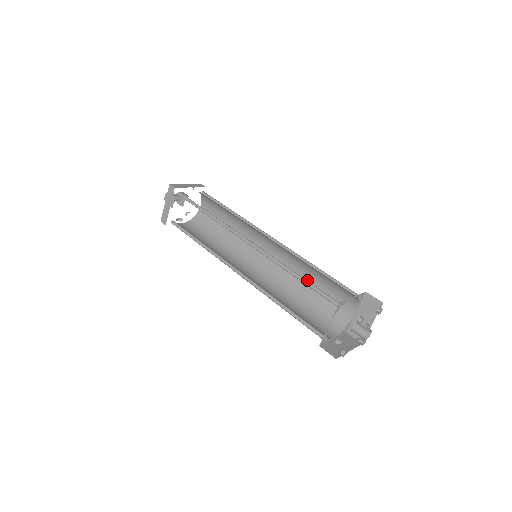
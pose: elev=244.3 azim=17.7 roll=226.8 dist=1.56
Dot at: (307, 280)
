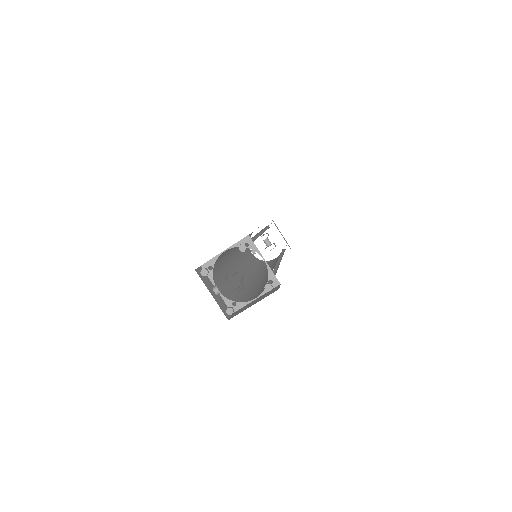
Dot at: (262, 284)
